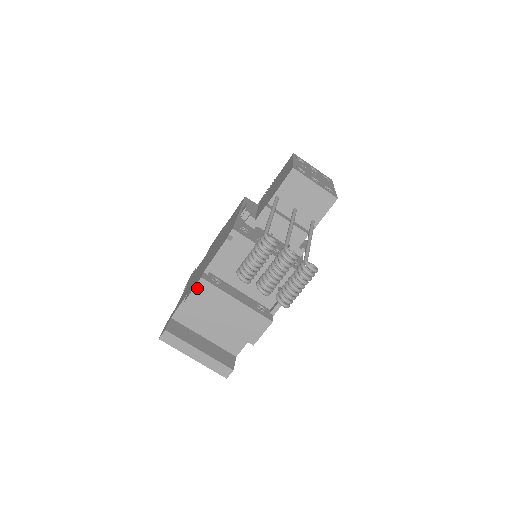
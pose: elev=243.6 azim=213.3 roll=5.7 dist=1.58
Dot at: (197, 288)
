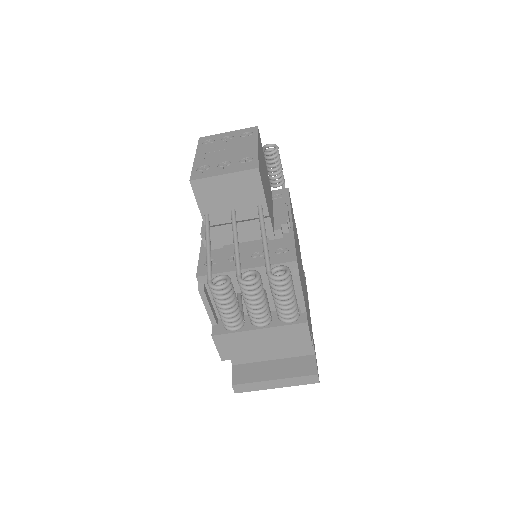
Dot at: (218, 344)
